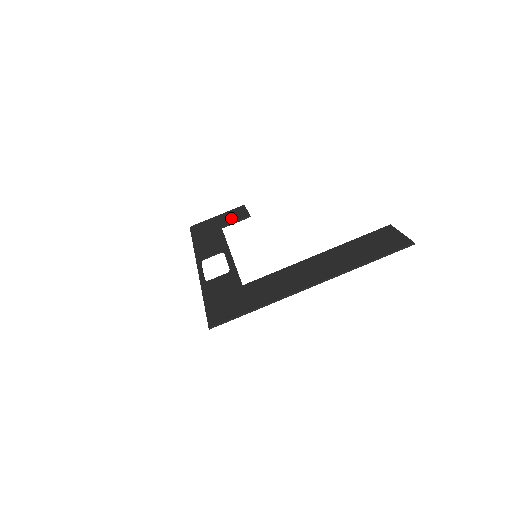
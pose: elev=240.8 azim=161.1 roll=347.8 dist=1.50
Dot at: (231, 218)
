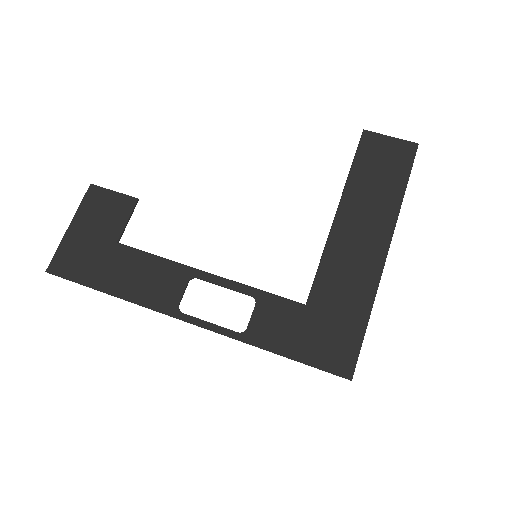
Dot at: (109, 219)
